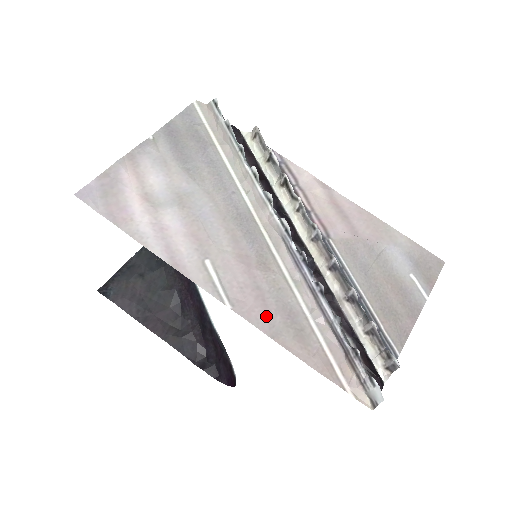
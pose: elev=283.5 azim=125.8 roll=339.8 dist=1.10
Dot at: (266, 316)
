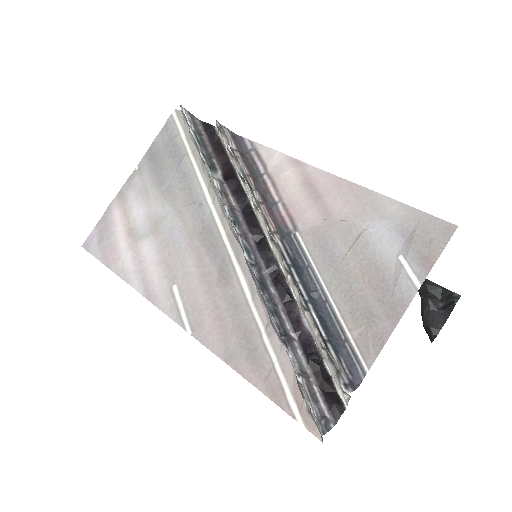
Dot at: (222, 338)
